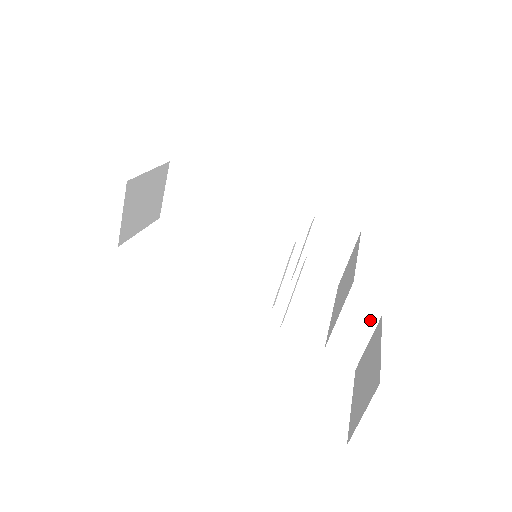
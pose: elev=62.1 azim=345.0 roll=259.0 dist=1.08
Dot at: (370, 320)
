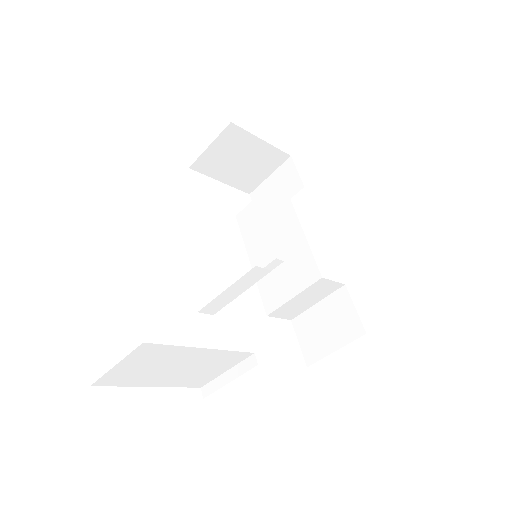
Dot at: (247, 360)
